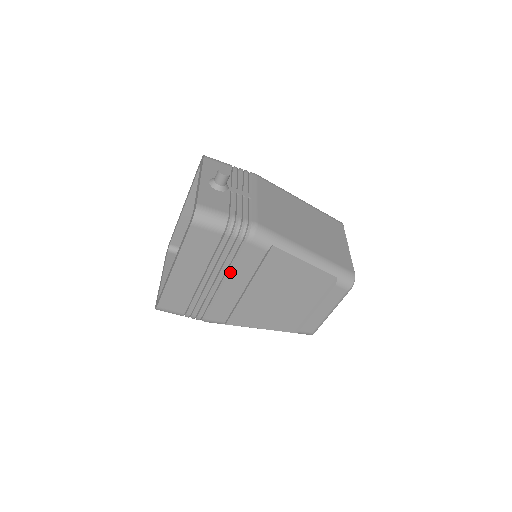
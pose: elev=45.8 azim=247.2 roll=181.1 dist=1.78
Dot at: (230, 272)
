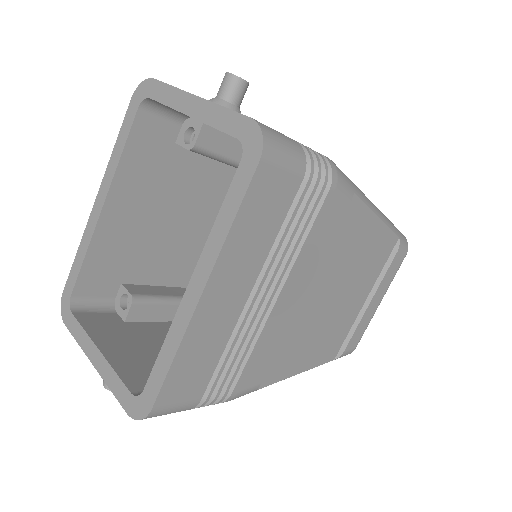
Dot at: (292, 268)
